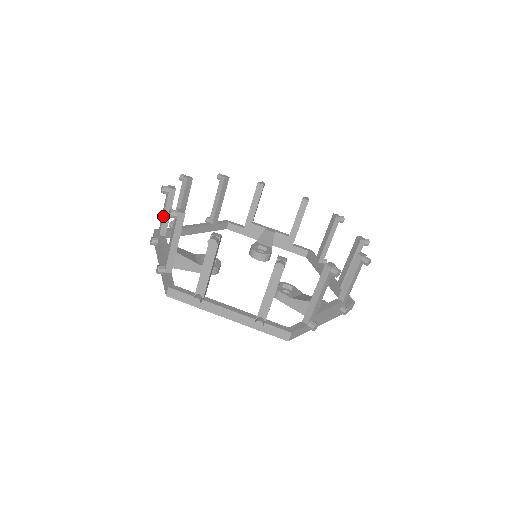
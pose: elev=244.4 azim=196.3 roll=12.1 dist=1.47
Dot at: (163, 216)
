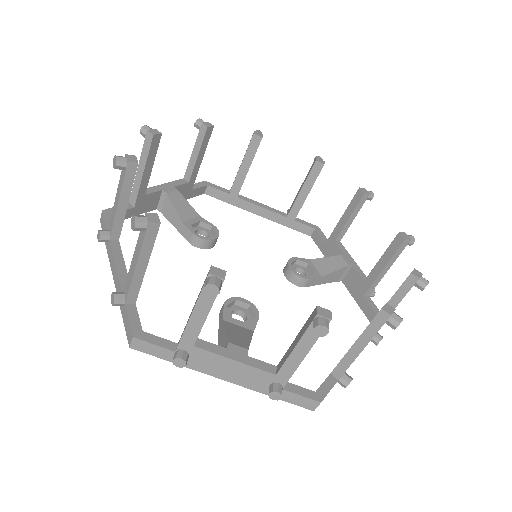
Dot at: (191, 156)
